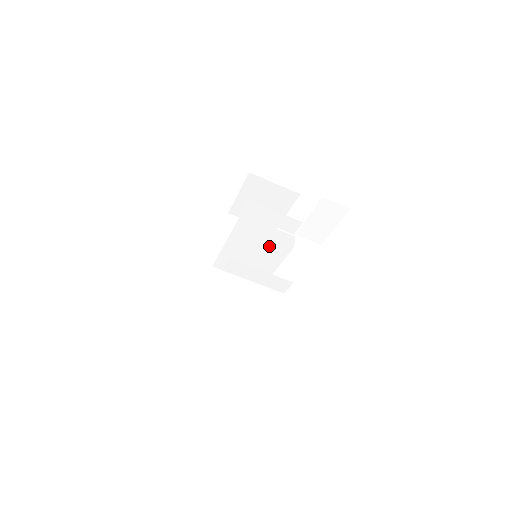
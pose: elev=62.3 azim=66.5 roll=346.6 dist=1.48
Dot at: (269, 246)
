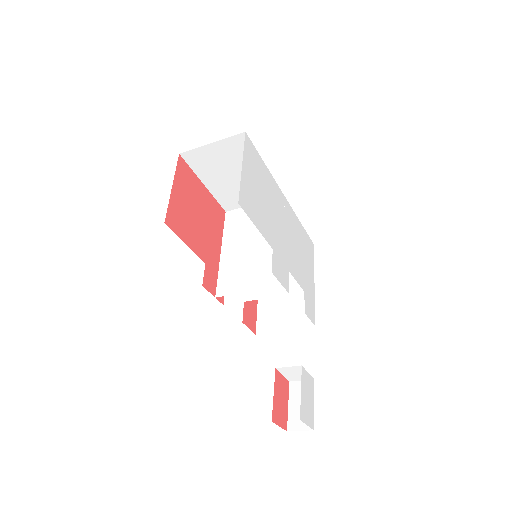
Dot at: (259, 262)
